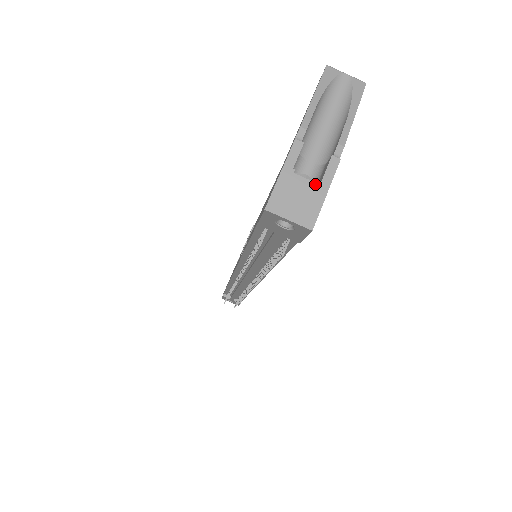
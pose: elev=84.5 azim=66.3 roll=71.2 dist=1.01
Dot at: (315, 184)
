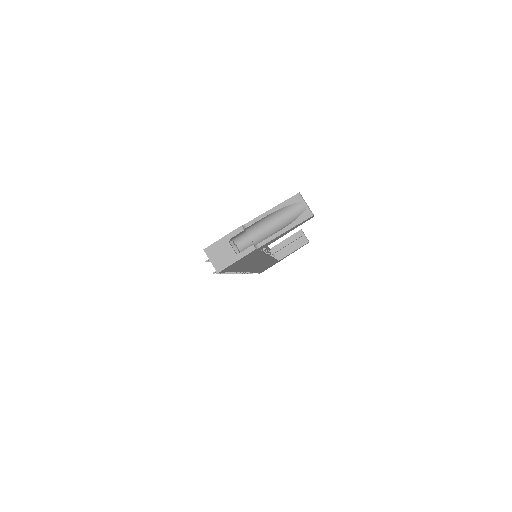
Dot at: (235, 253)
